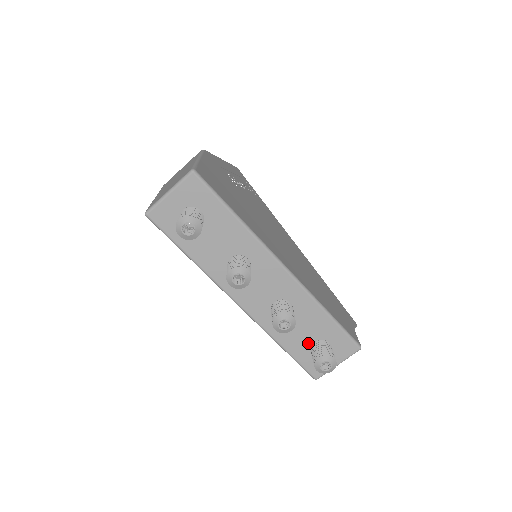
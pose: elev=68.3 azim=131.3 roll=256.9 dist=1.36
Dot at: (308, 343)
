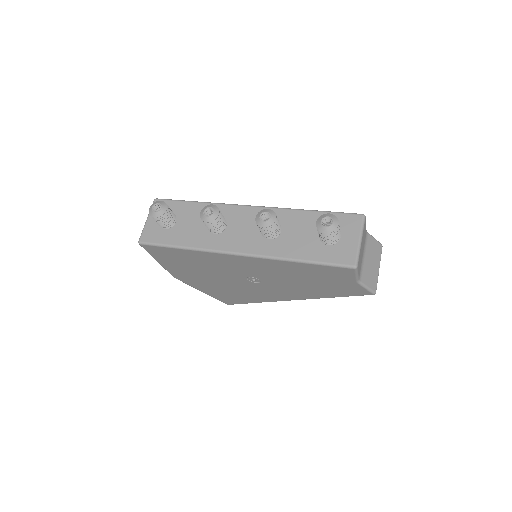
Dot at: (317, 242)
